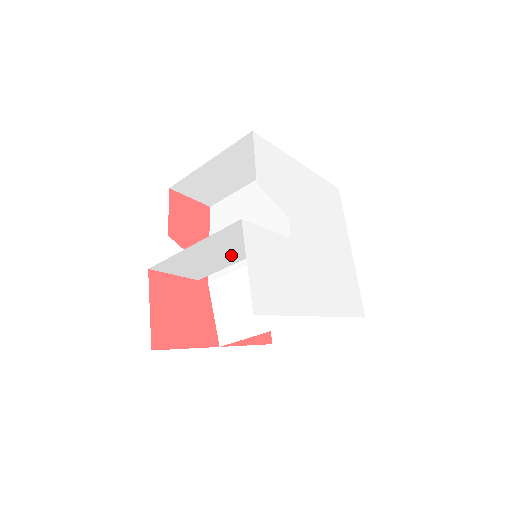
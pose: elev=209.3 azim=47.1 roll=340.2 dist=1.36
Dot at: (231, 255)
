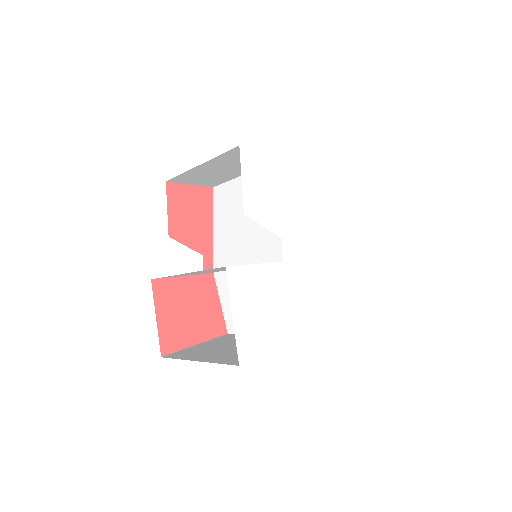
Dot at: occluded
